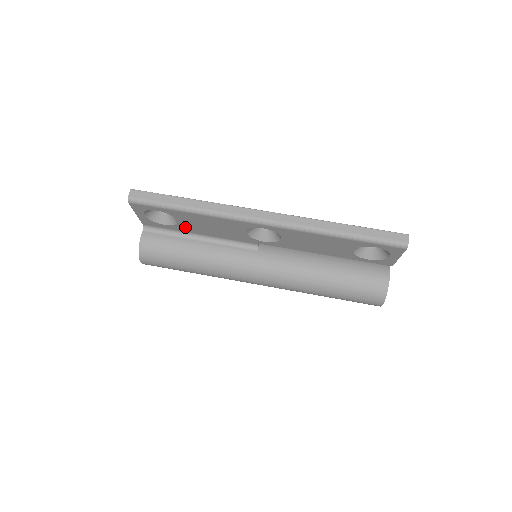
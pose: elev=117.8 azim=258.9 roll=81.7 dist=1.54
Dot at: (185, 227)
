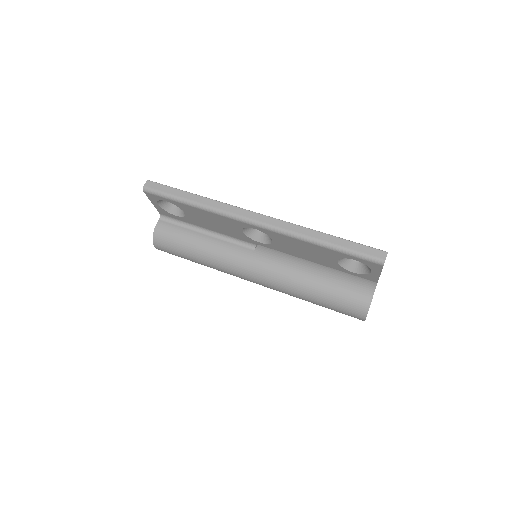
Dot at: (193, 220)
